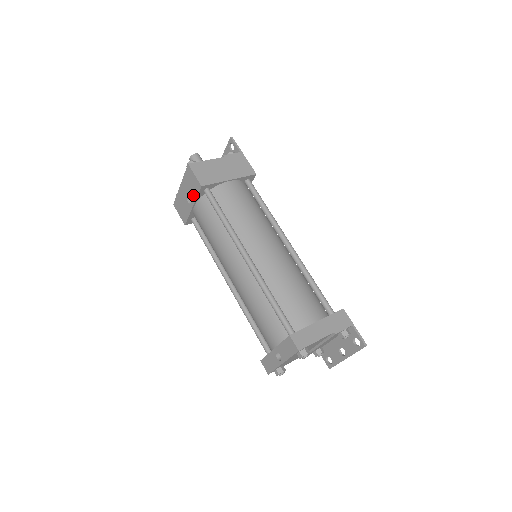
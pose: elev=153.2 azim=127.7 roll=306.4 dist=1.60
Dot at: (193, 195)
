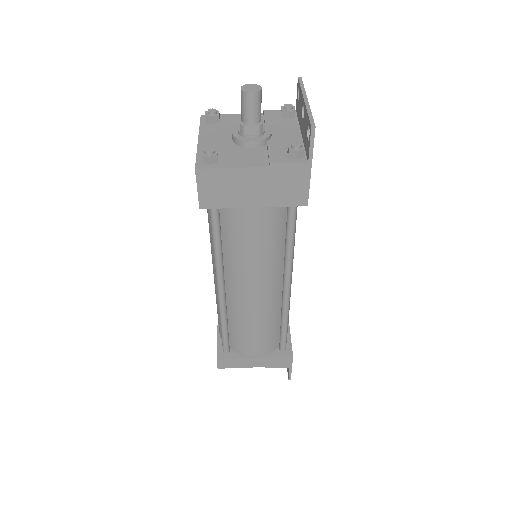
Dot at: occluded
